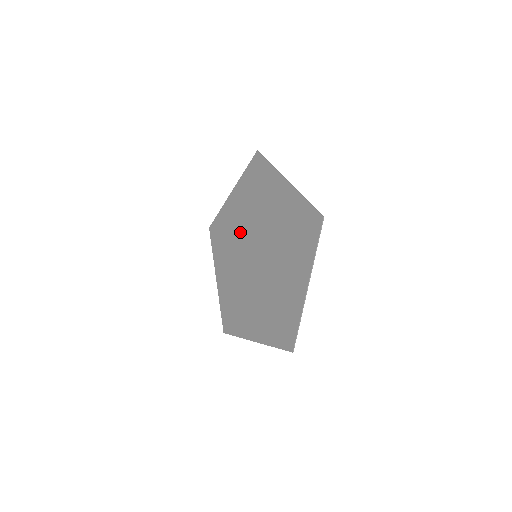
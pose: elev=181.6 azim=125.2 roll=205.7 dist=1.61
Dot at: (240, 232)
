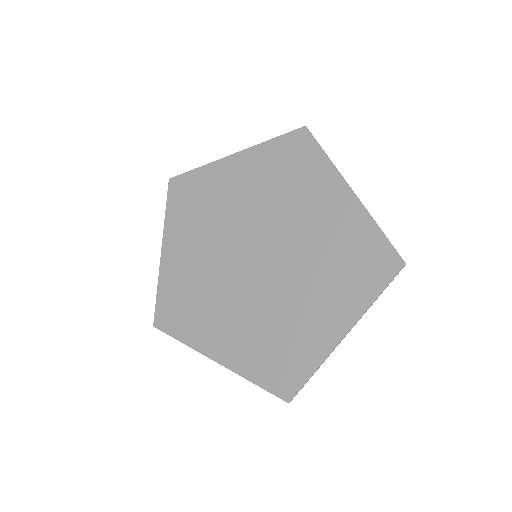
Dot at: (210, 265)
